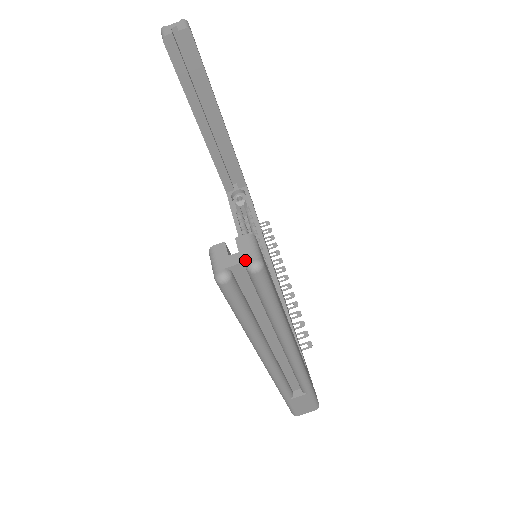
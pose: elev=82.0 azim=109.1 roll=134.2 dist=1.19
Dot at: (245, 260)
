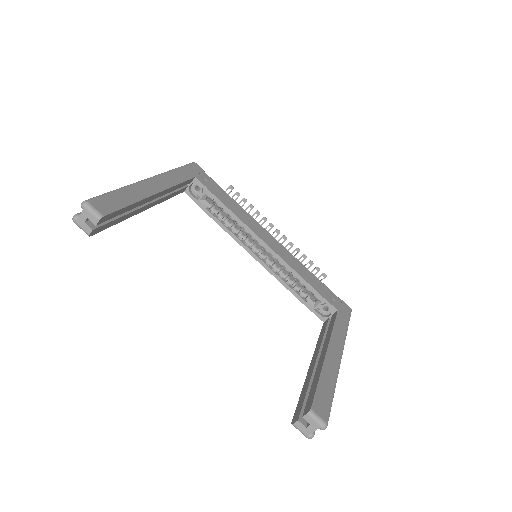
Dot at: occluded
